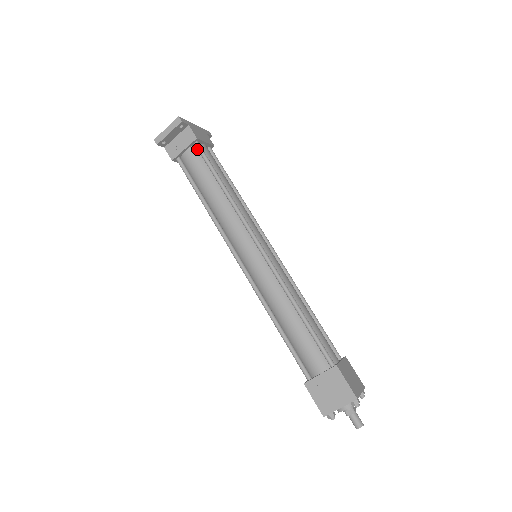
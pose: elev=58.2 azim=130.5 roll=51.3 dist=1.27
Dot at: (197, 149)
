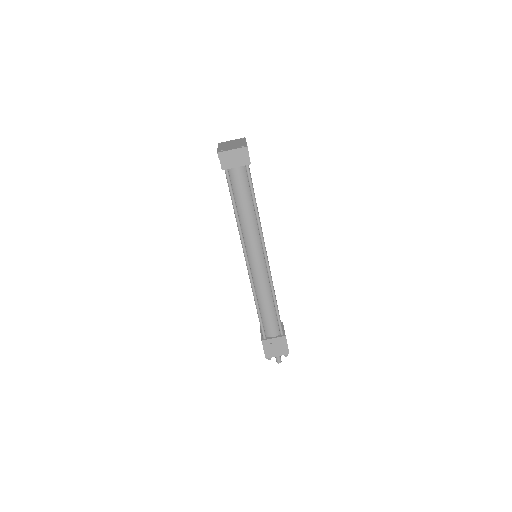
Dot at: (245, 169)
